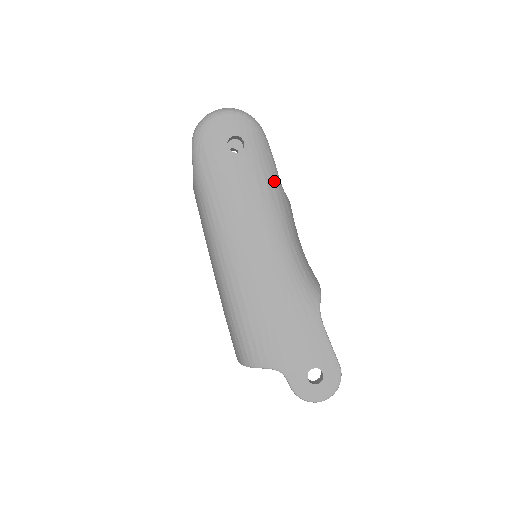
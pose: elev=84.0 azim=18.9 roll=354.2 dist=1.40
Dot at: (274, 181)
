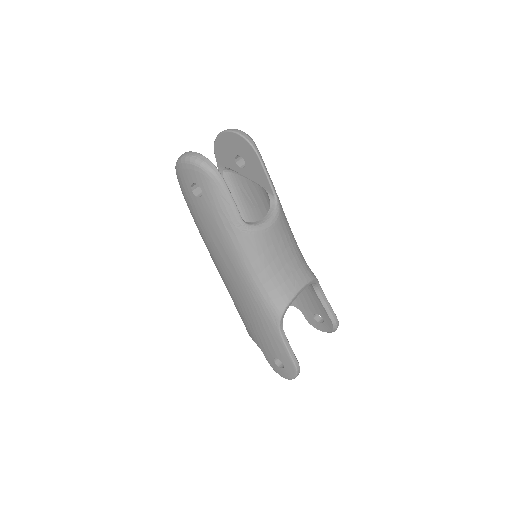
Dot at: (232, 223)
